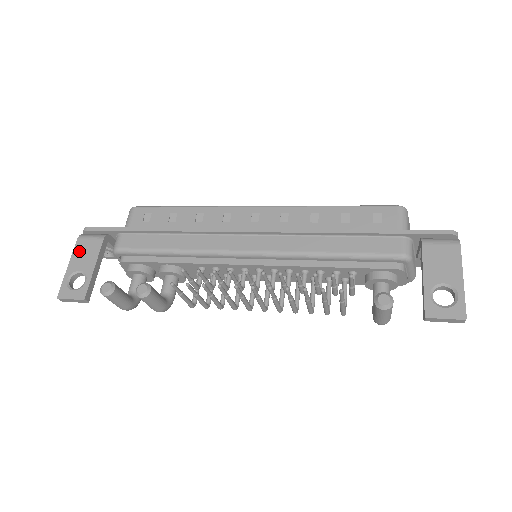
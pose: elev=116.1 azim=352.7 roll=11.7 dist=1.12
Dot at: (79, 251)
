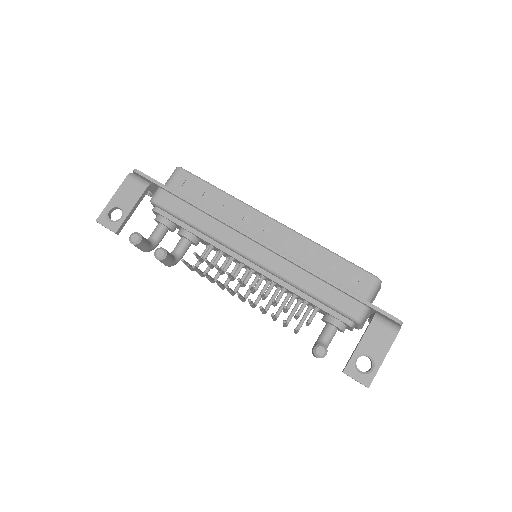
Dot at: (125, 188)
